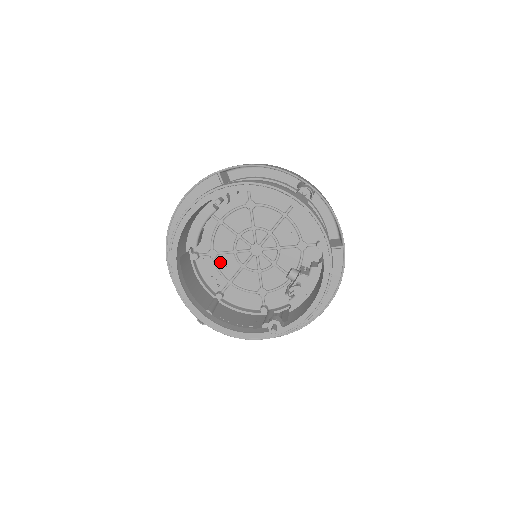
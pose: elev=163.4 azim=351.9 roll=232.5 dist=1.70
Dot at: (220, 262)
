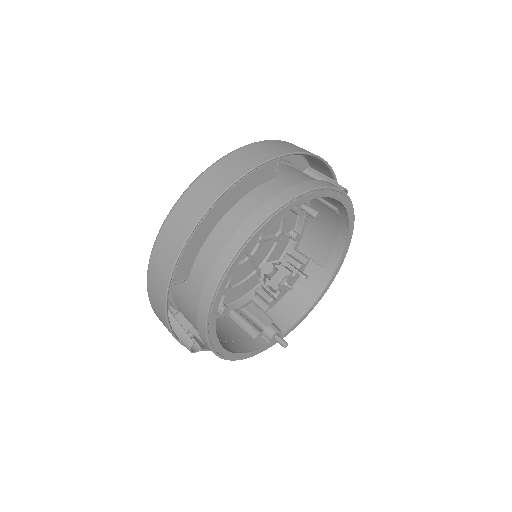
Dot at: occluded
